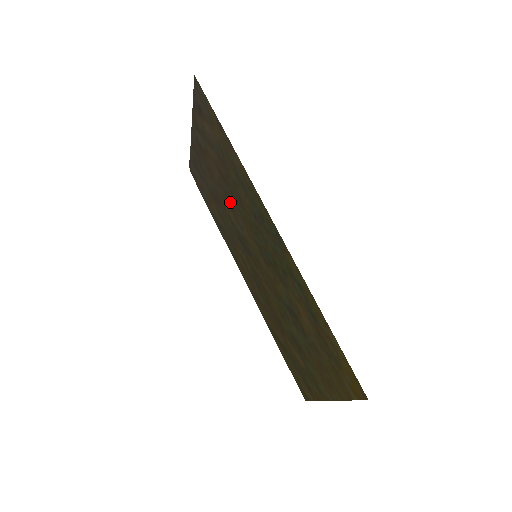
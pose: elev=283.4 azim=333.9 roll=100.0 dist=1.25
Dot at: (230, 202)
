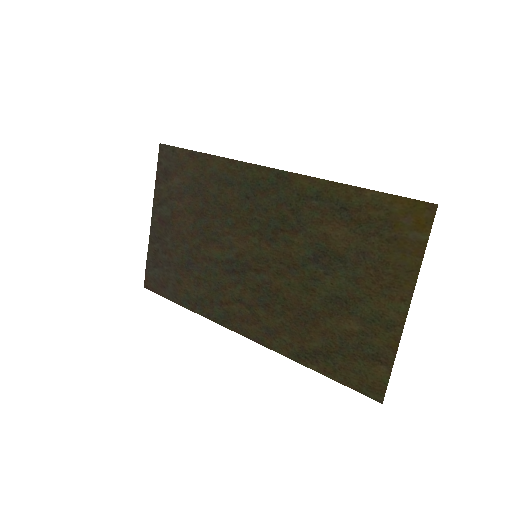
Dot at: (211, 234)
